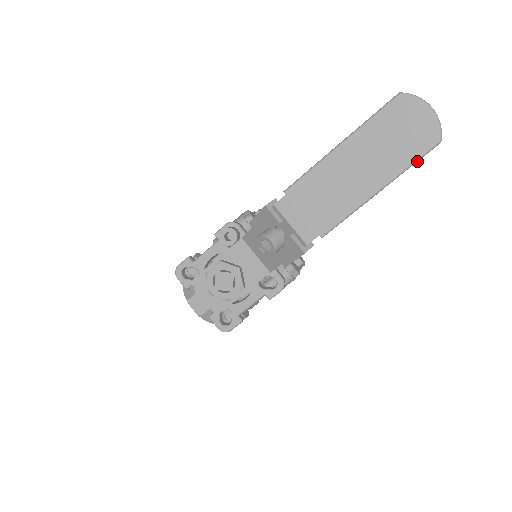
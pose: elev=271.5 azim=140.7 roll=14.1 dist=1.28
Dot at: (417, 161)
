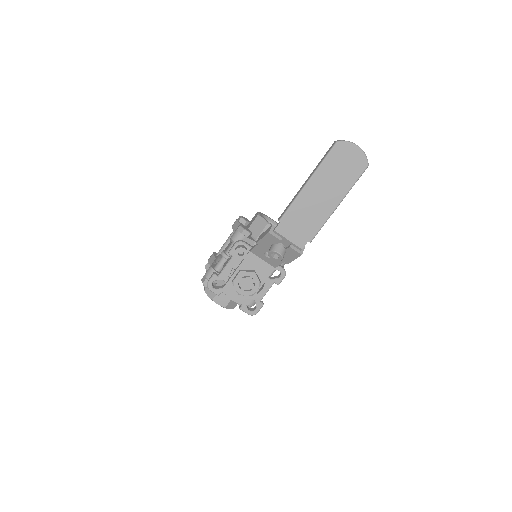
Dot at: occluded
